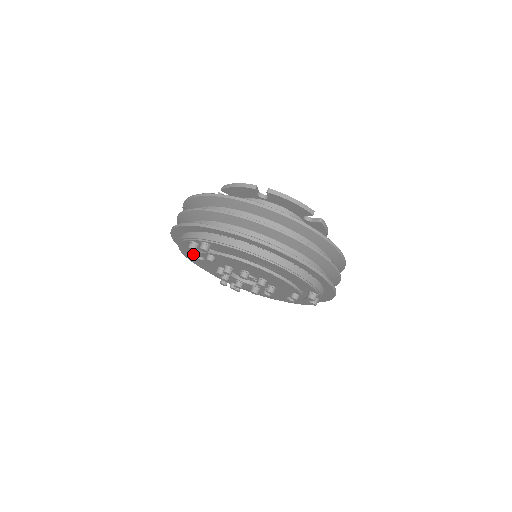
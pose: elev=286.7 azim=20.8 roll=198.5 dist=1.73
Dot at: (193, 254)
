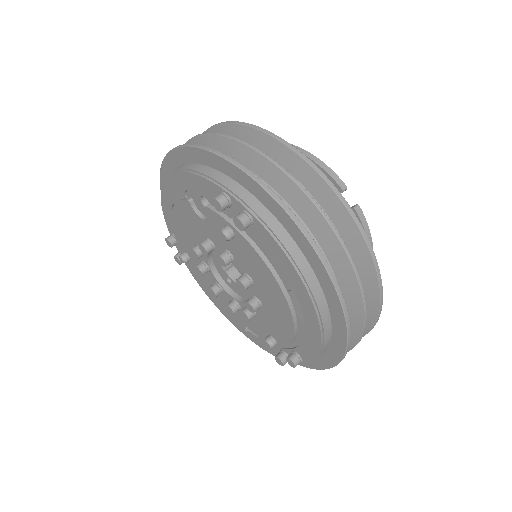
Dot at: occluded
